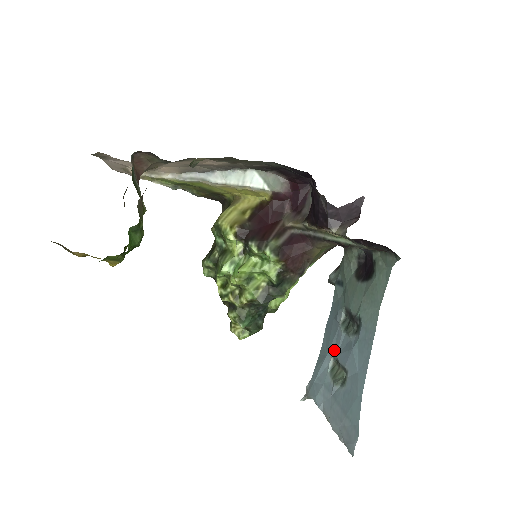
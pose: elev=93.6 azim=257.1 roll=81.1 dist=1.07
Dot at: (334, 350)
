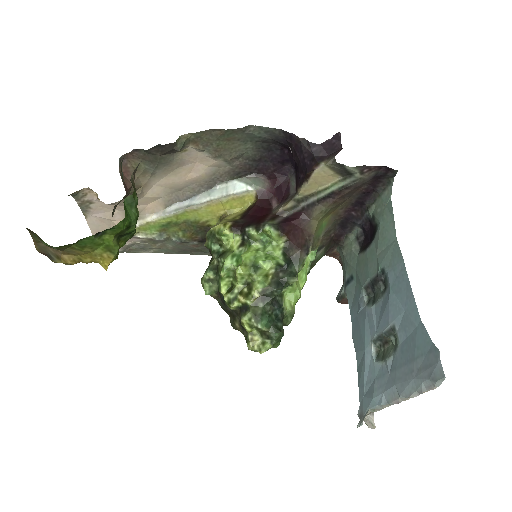
Dot at: (371, 333)
